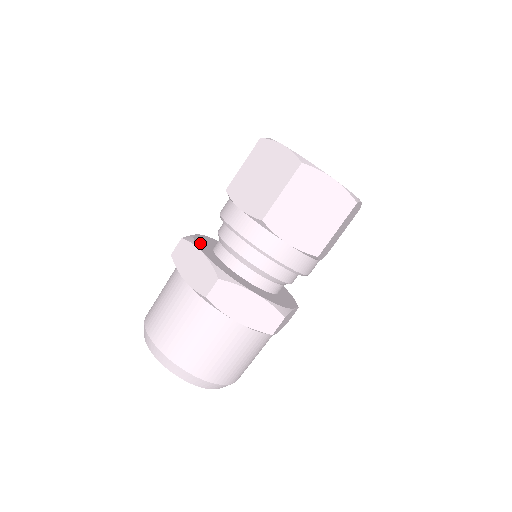
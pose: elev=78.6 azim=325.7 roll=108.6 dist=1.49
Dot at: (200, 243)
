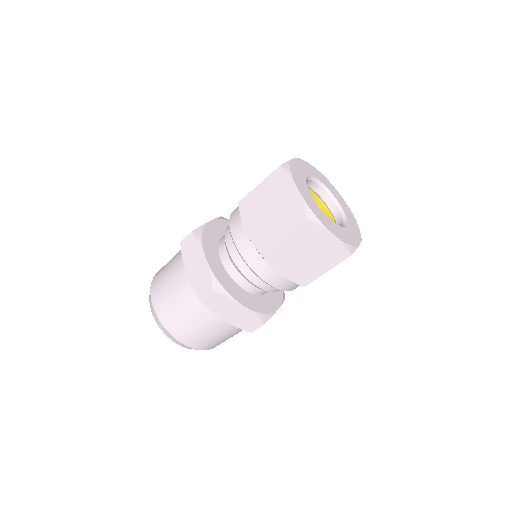
Dot at: (226, 284)
